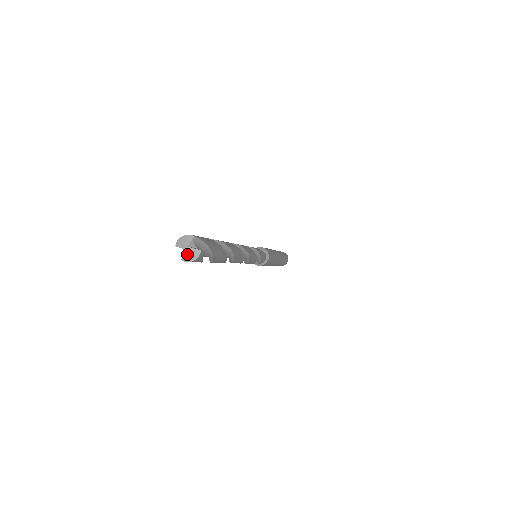
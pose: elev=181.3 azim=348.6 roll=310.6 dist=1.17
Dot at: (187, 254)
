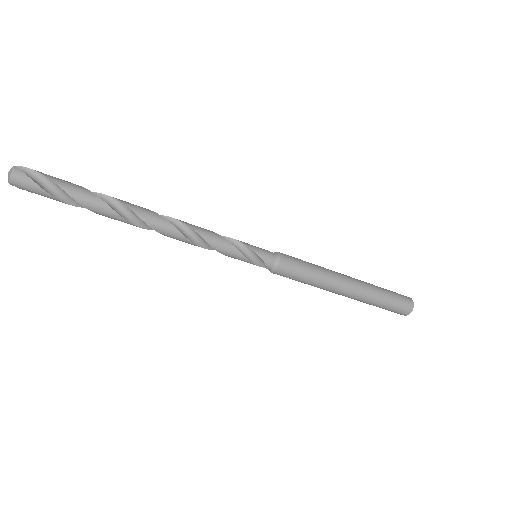
Dot at: (8, 176)
